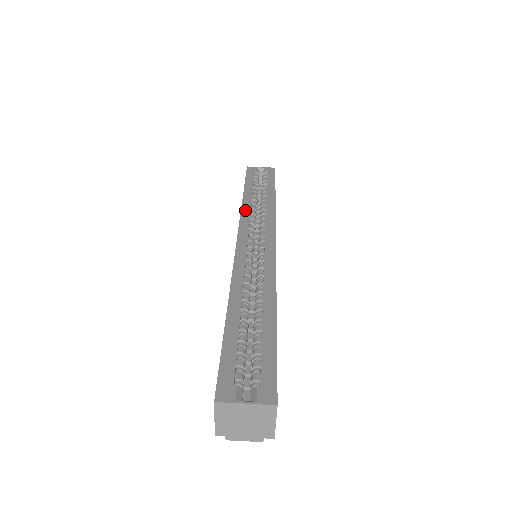
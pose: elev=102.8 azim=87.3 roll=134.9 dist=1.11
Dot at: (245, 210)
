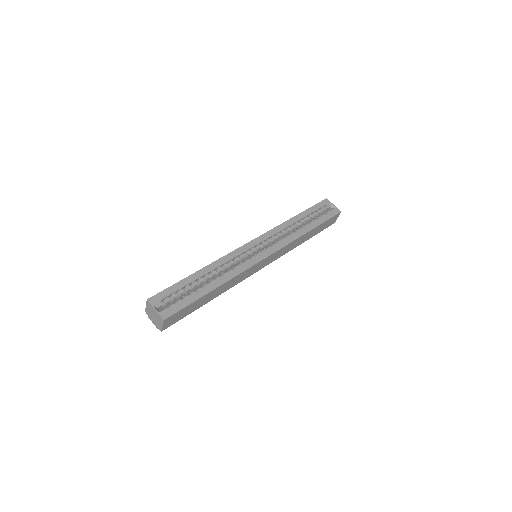
Dot at: (280, 227)
